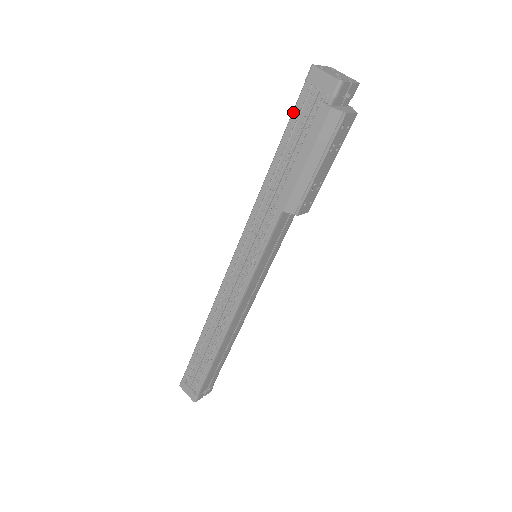
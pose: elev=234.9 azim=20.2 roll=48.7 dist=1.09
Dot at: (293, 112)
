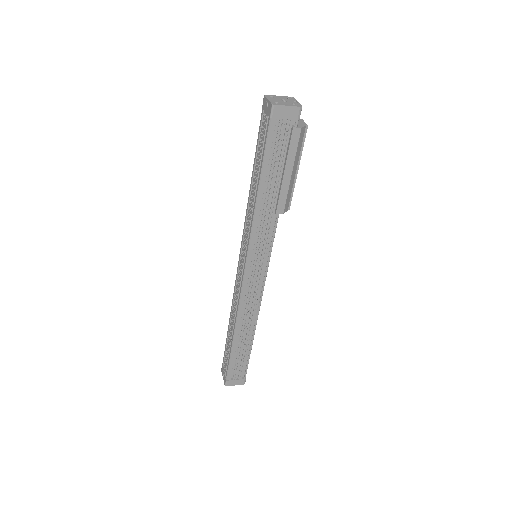
Dot at: (267, 144)
